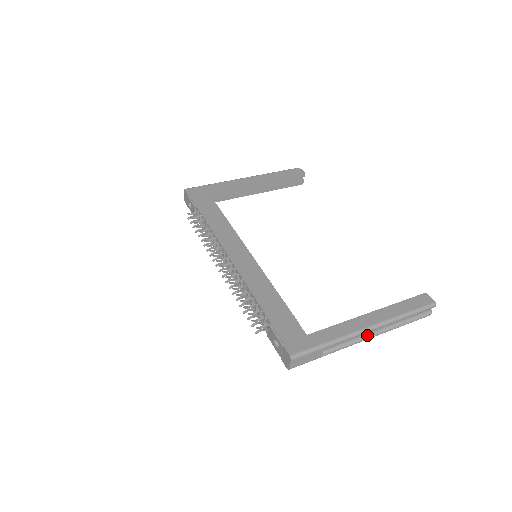
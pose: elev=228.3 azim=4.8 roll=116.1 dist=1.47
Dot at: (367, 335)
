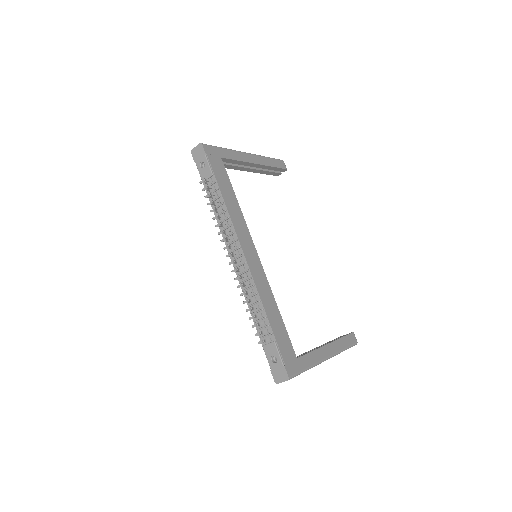
Dot at: occluded
